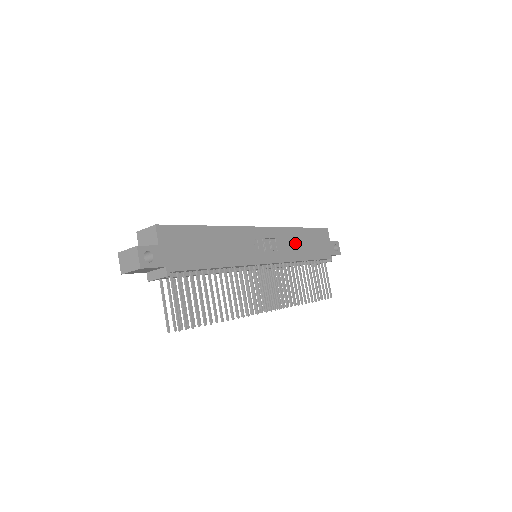
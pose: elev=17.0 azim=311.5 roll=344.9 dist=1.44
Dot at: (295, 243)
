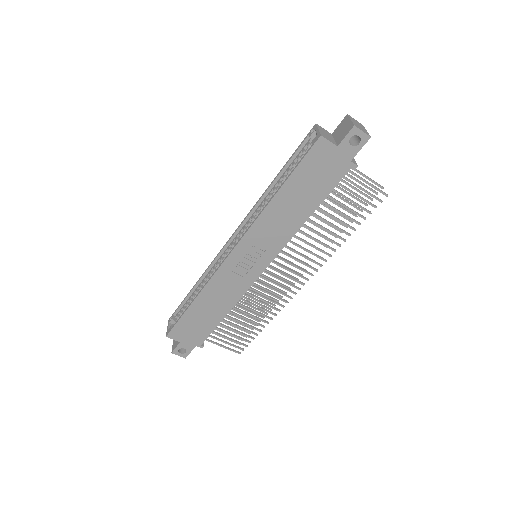
Dot at: (282, 216)
